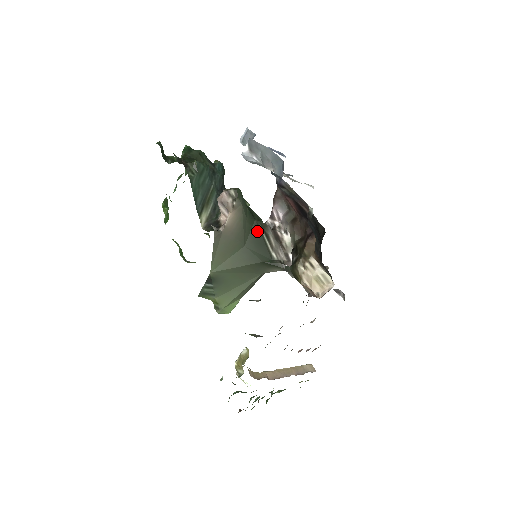
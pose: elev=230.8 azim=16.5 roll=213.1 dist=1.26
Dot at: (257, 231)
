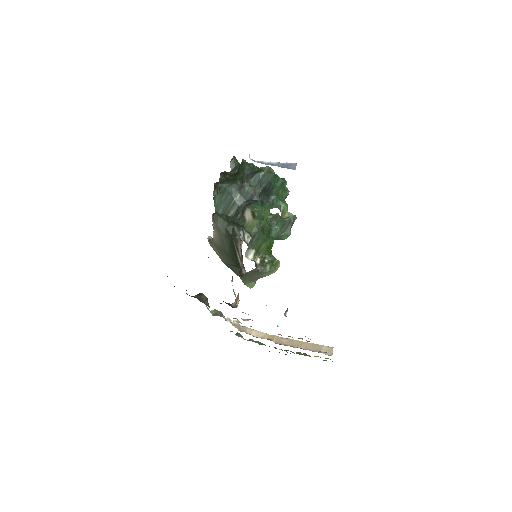
Dot at: (232, 244)
